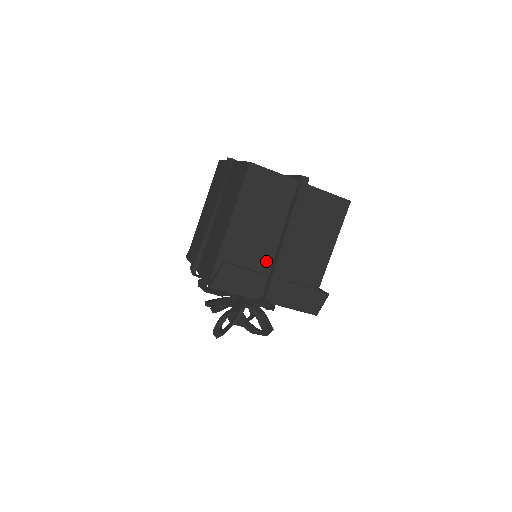
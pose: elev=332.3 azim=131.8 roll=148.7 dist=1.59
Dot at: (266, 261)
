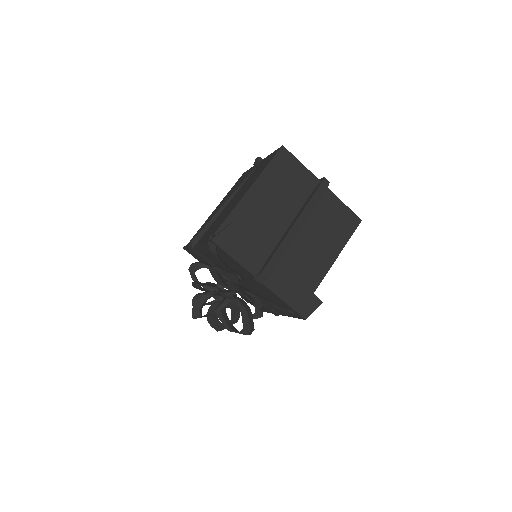
Dot at: (271, 241)
